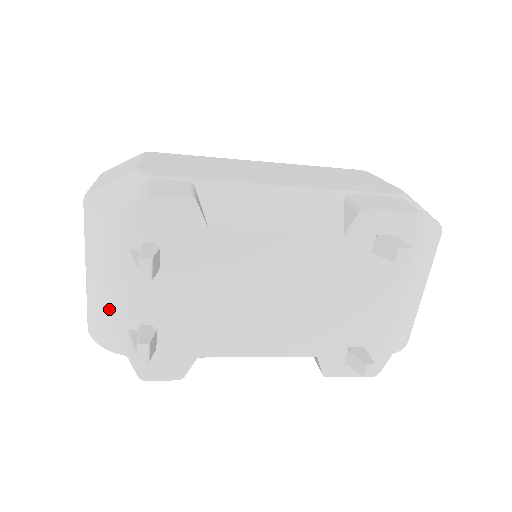
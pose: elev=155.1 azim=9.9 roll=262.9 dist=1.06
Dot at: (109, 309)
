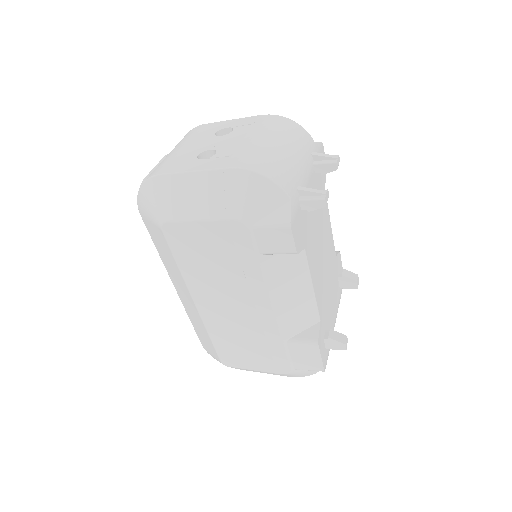
Dot at: (291, 165)
